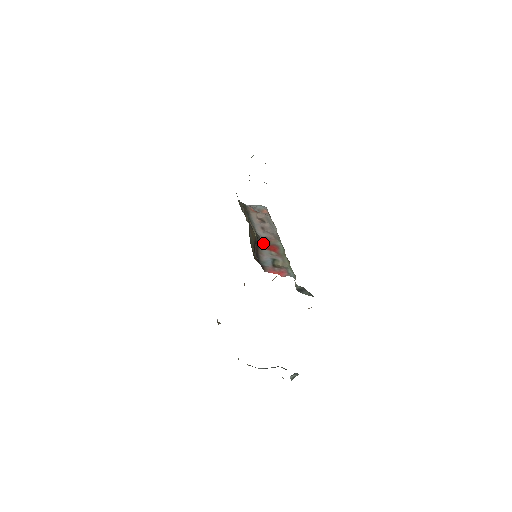
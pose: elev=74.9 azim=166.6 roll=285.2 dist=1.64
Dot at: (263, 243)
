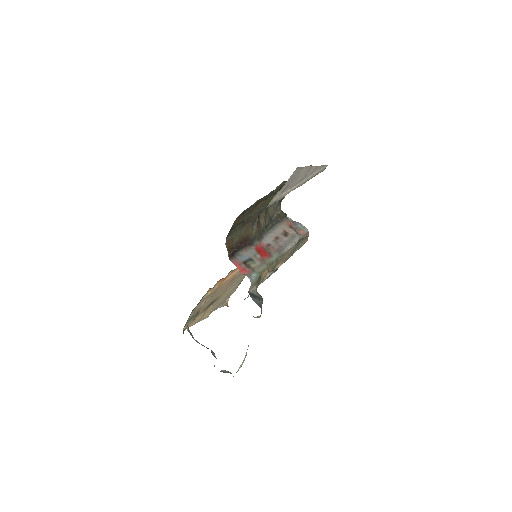
Dot at: (260, 245)
